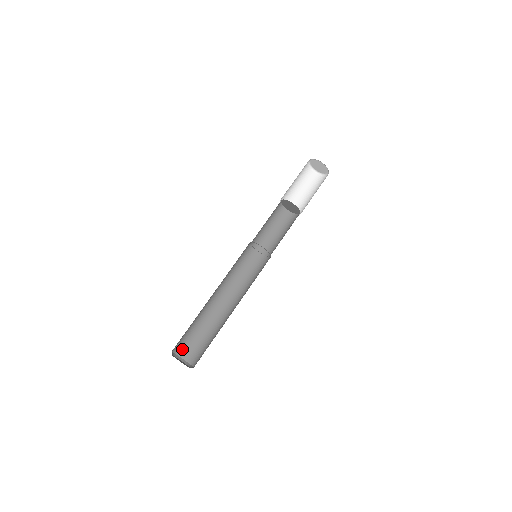
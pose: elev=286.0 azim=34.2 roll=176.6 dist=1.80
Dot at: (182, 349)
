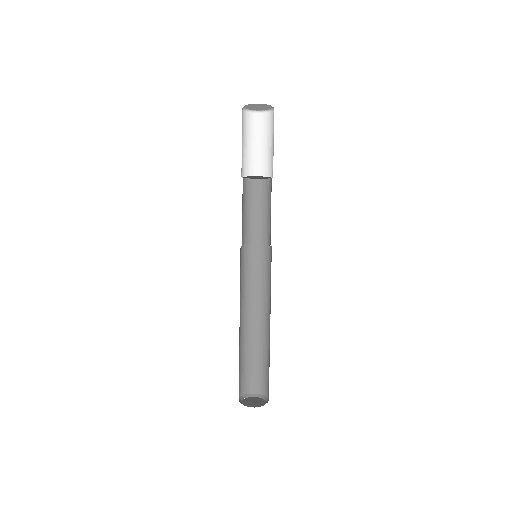
Dot at: (245, 386)
